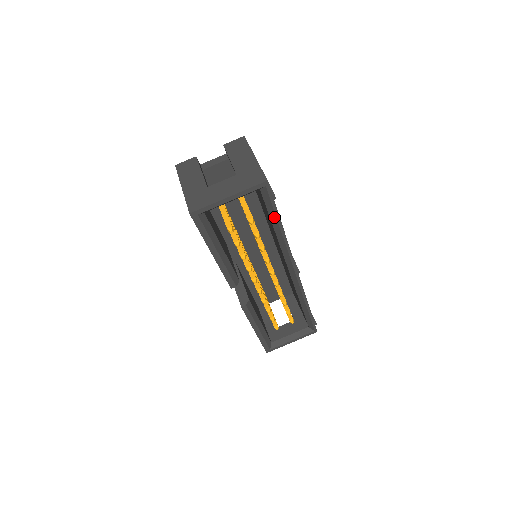
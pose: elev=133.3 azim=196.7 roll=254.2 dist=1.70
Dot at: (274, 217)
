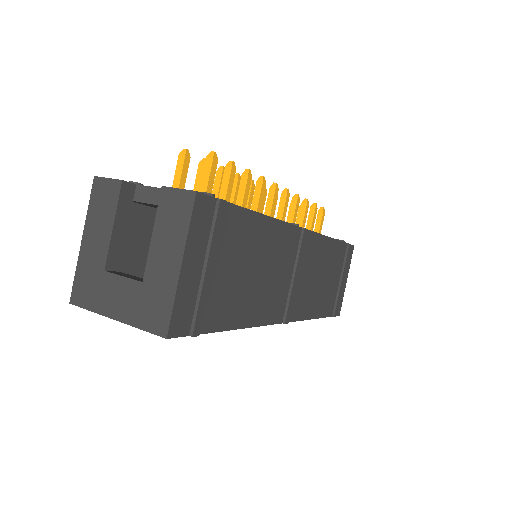
Dot at: occluded
